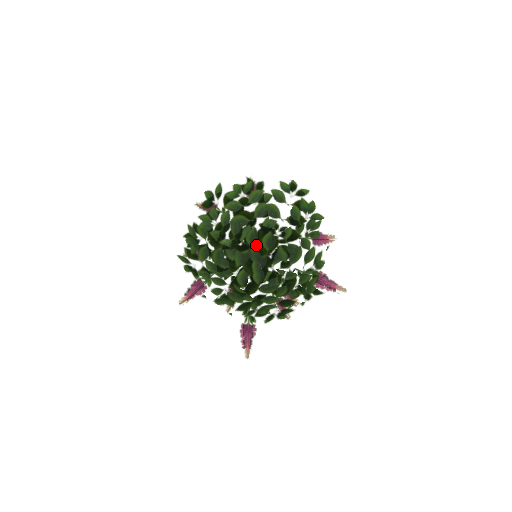
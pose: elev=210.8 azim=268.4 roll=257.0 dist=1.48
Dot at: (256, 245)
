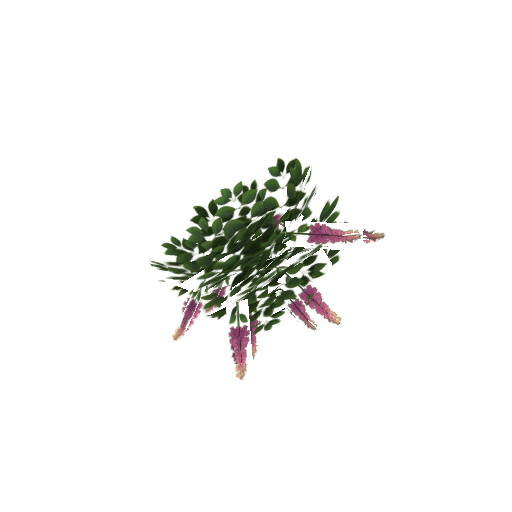
Dot at: (246, 235)
